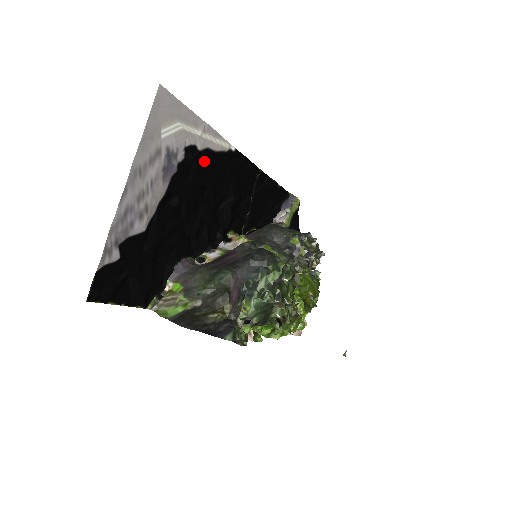
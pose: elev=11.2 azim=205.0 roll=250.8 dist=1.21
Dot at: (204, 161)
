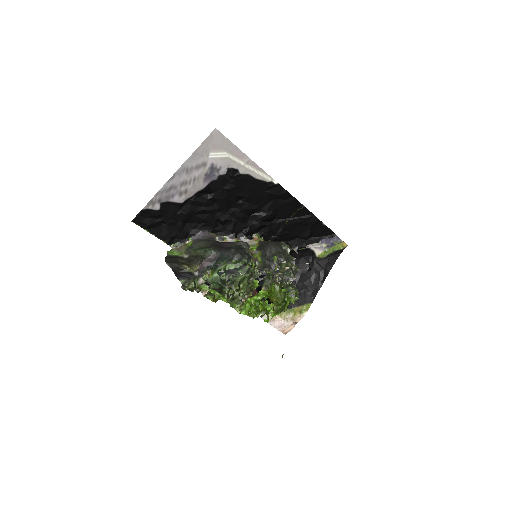
Dot at: (243, 181)
